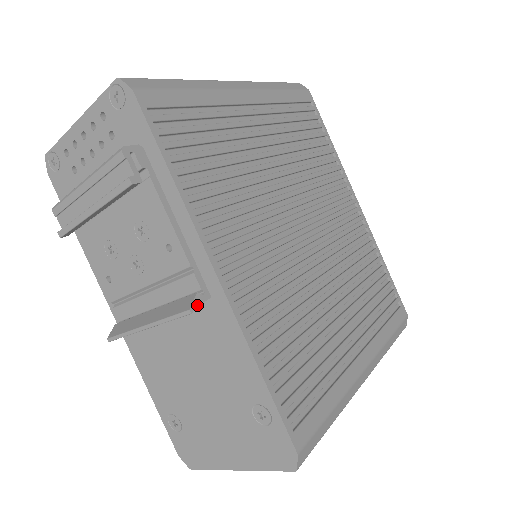
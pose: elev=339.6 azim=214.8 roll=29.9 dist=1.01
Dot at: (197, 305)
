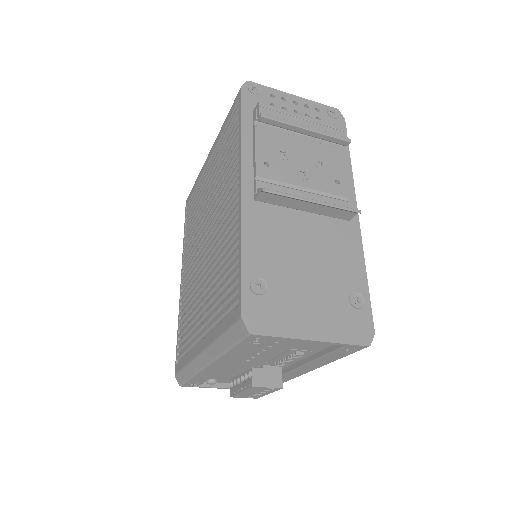
Dot at: occluded
